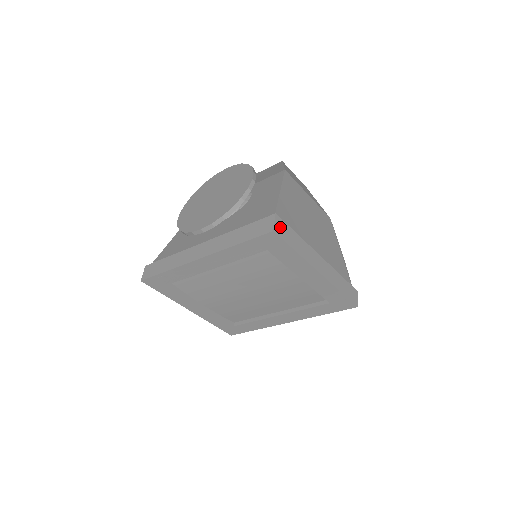
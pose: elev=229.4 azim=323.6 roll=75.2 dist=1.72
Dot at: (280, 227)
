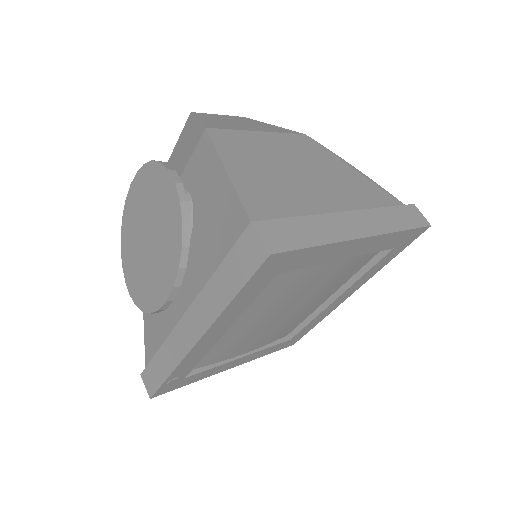
Dot at: (273, 235)
